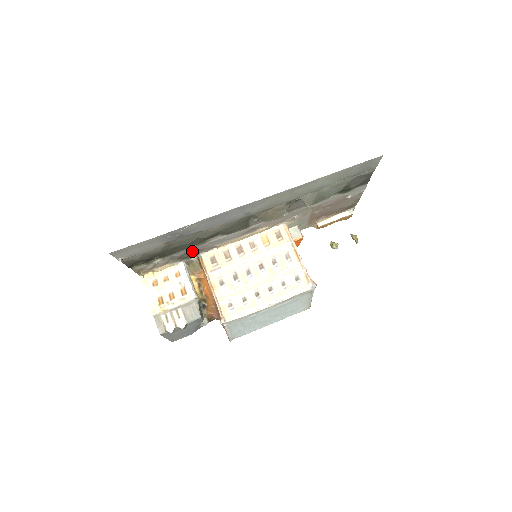
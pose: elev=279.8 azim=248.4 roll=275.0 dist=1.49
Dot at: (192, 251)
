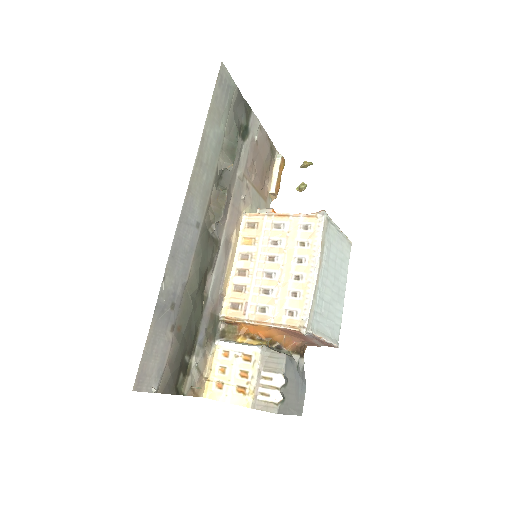
Dot at: (209, 319)
